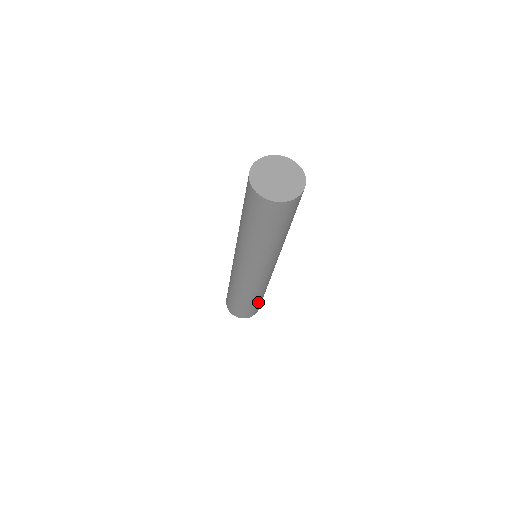
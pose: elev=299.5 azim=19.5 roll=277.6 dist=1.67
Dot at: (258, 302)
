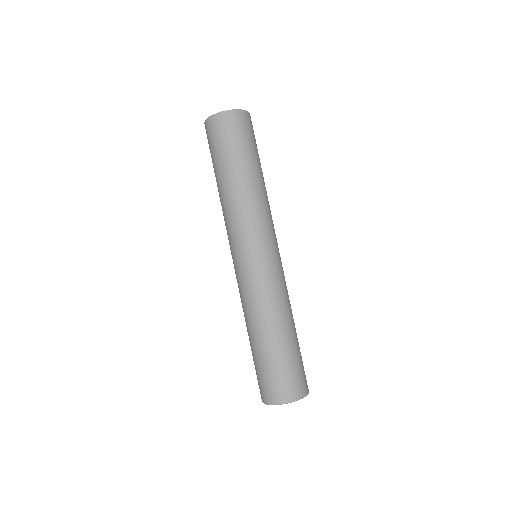
Dot at: (269, 353)
